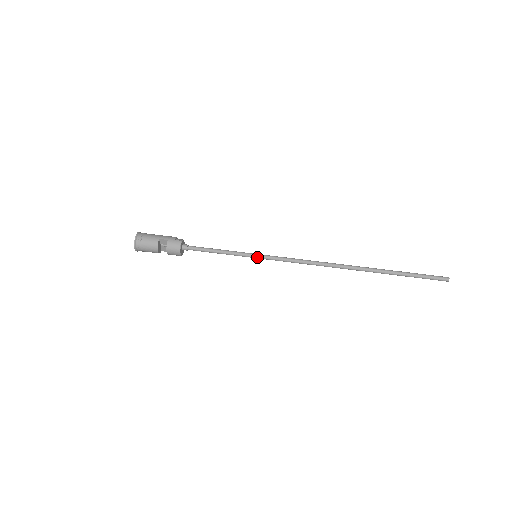
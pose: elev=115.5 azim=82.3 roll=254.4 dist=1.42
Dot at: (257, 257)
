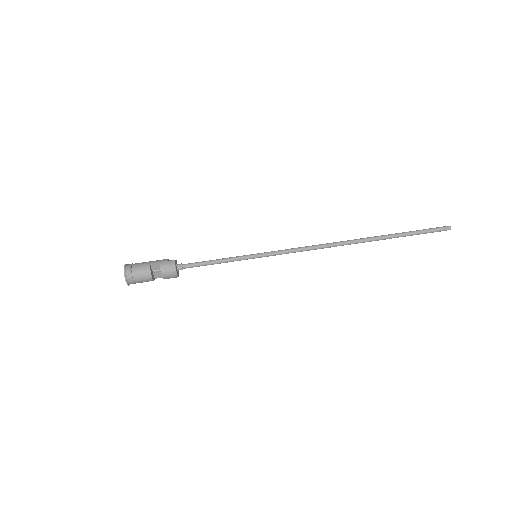
Dot at: (257, 256)
